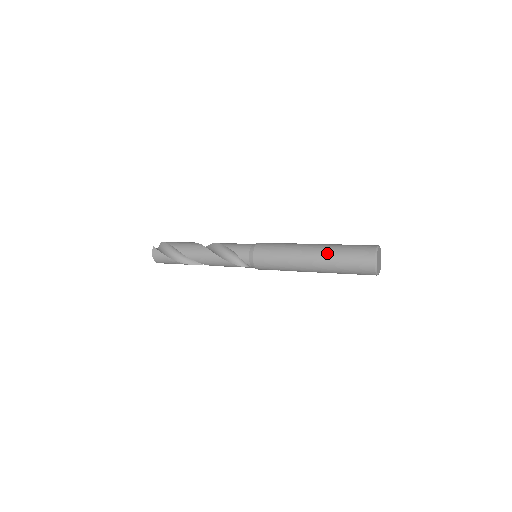
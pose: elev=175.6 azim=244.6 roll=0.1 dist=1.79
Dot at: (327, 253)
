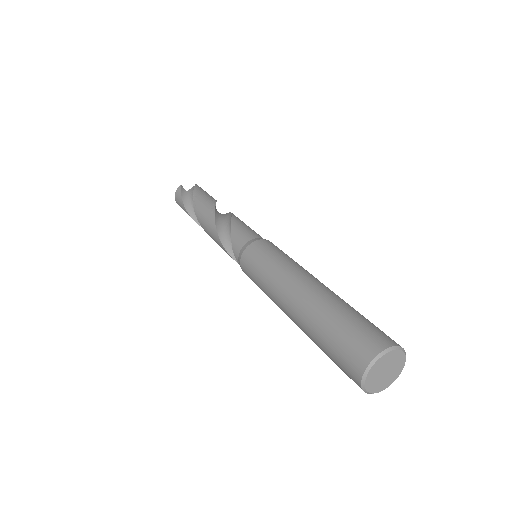
Dot at: (315, 308)
